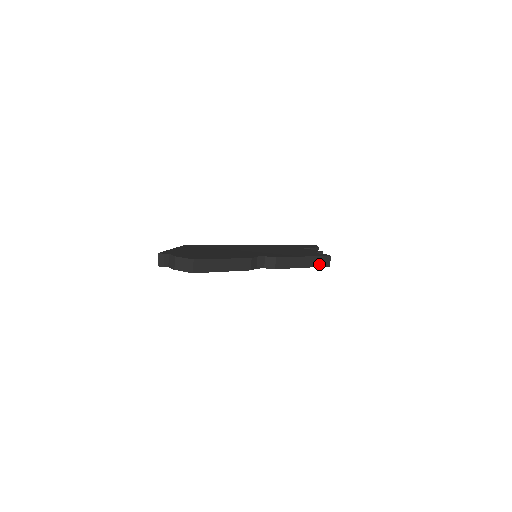
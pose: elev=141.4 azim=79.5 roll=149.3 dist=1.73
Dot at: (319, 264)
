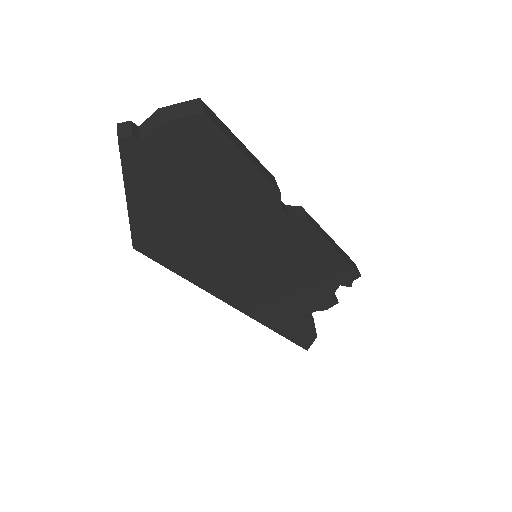
Dot at: (349, 263)
